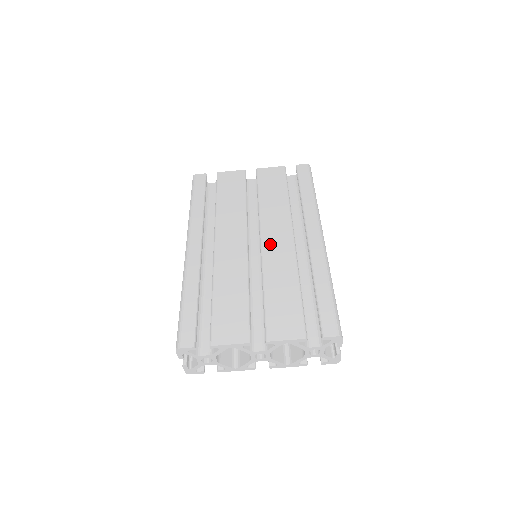
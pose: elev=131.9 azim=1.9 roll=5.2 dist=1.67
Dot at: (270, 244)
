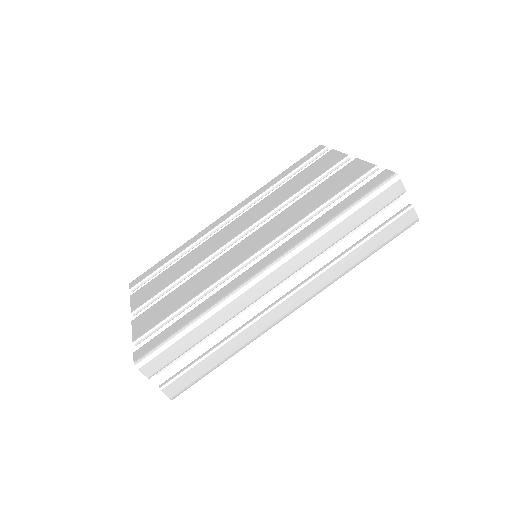
Dot at: (239, 248)
